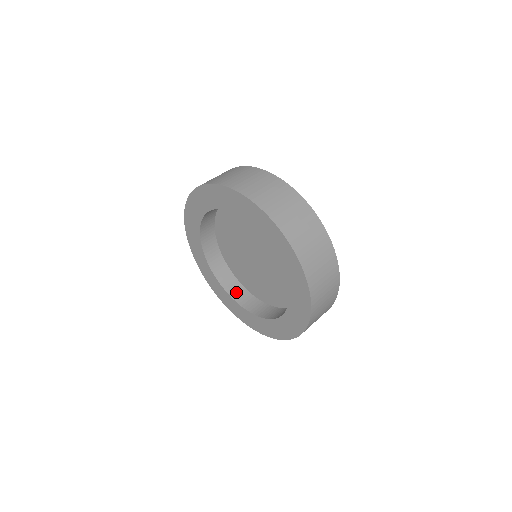
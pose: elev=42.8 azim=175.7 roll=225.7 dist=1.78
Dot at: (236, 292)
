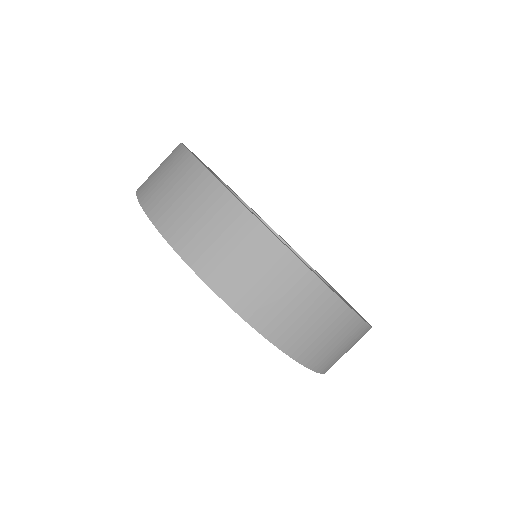
Dot at: occluded
